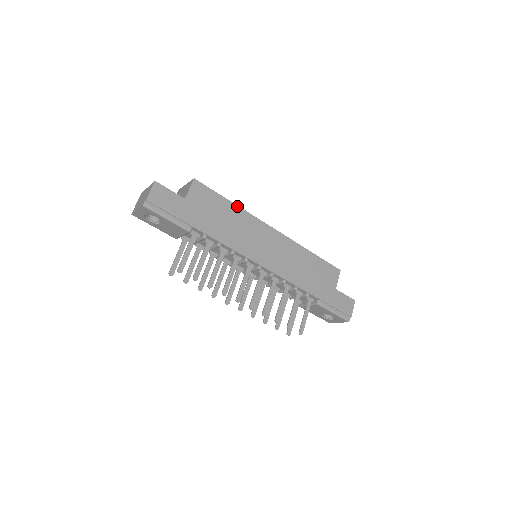
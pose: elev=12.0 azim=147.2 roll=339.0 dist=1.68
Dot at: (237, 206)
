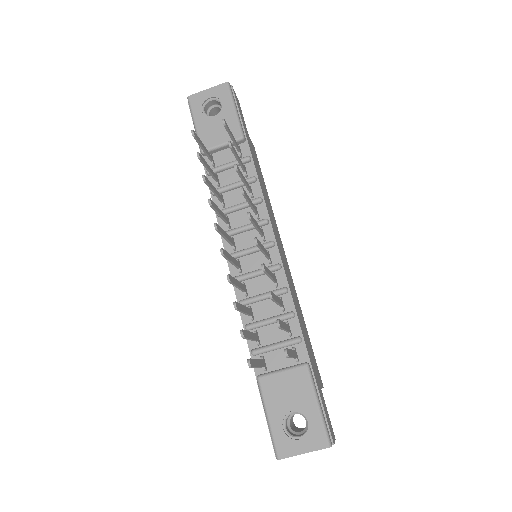
Dot at: occluded
